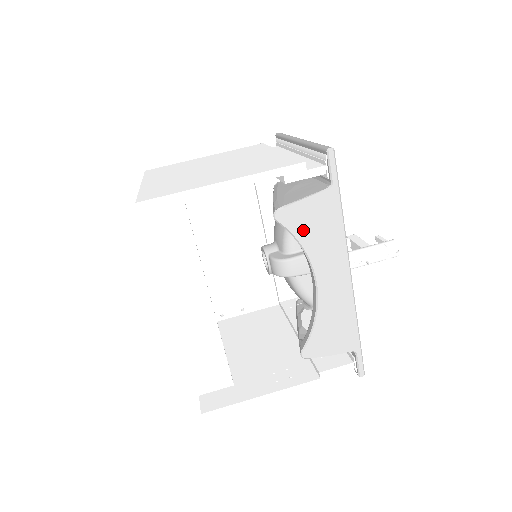
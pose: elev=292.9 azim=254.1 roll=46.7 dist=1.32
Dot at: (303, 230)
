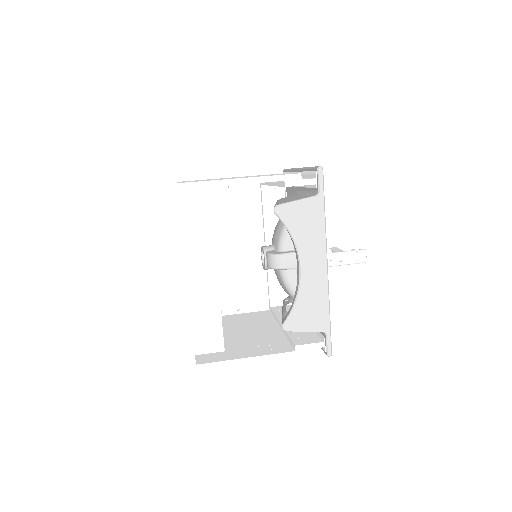
Dot at: (294, 224)
